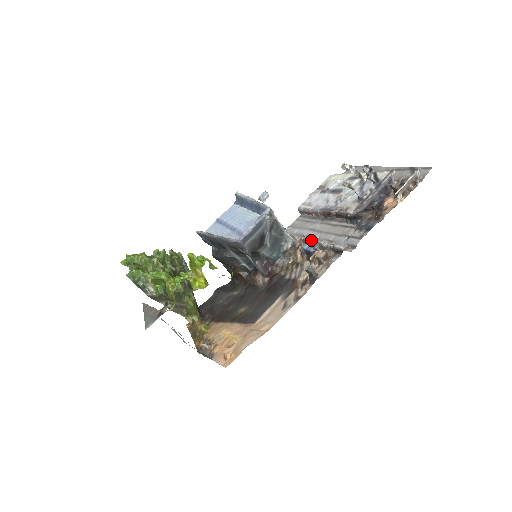
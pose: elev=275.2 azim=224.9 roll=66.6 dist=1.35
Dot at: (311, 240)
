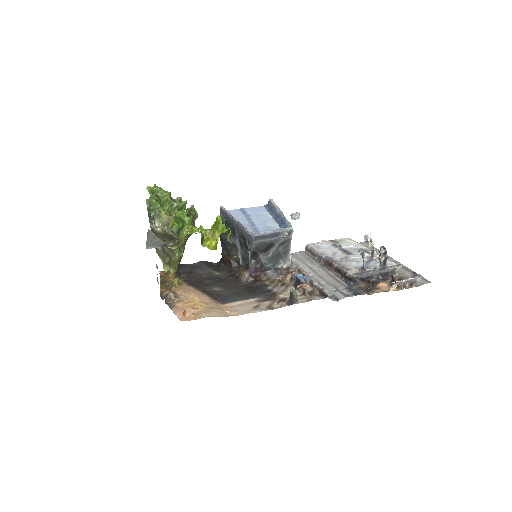
Dot at: occluded
